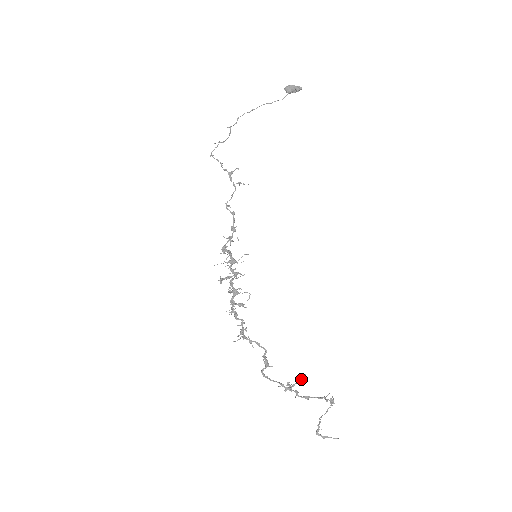
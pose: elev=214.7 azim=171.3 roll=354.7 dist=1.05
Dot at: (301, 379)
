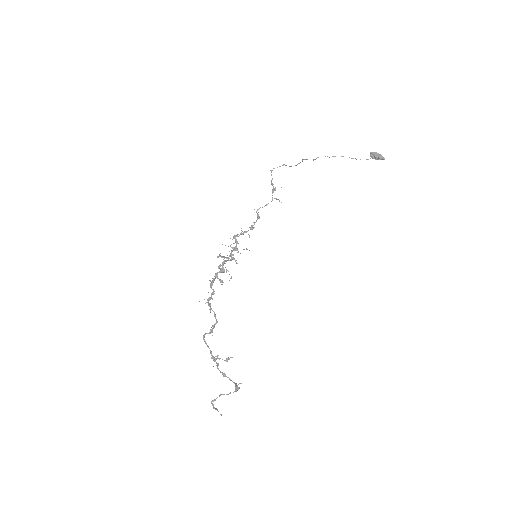
Dot at: (227, 358)
